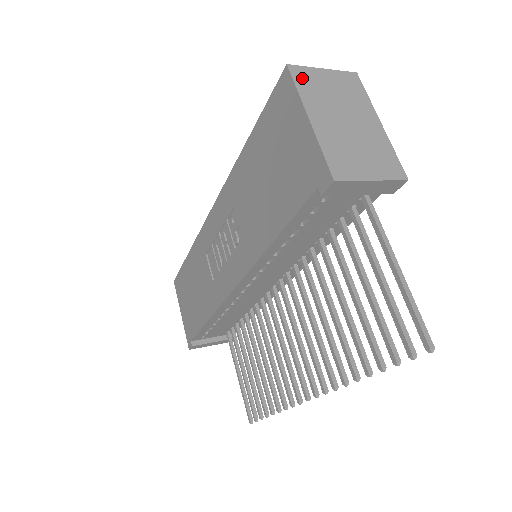
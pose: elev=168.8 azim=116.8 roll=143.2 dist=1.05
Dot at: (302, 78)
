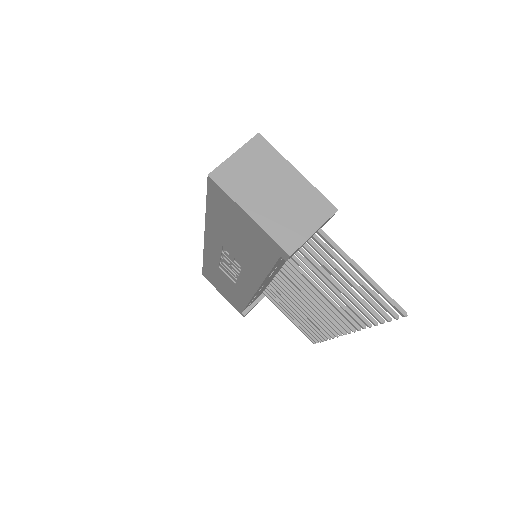
Dot at: (224, 179)
